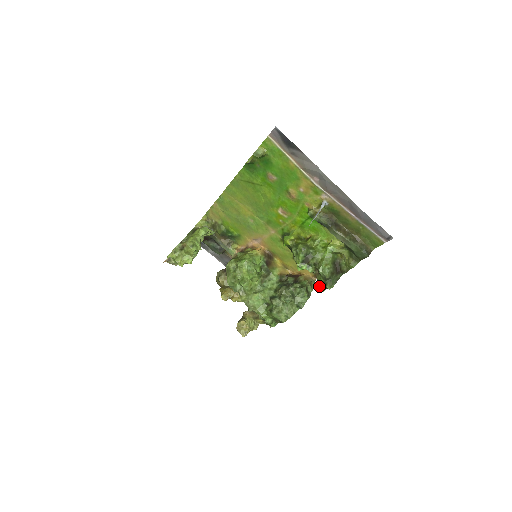
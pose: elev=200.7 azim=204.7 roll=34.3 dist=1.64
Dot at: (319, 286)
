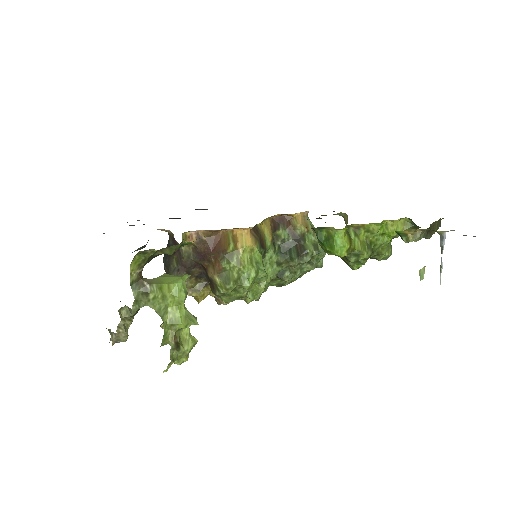
Dot at: occluded
